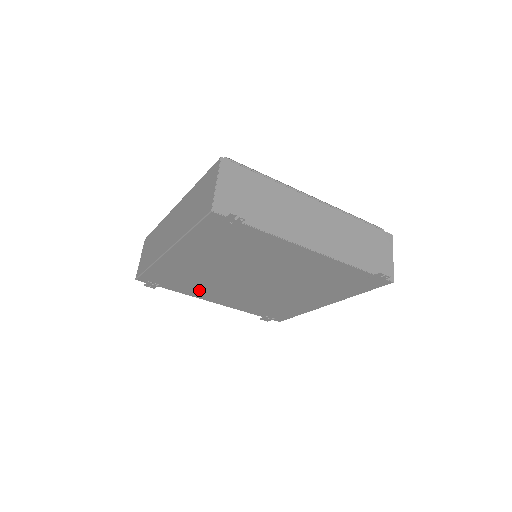
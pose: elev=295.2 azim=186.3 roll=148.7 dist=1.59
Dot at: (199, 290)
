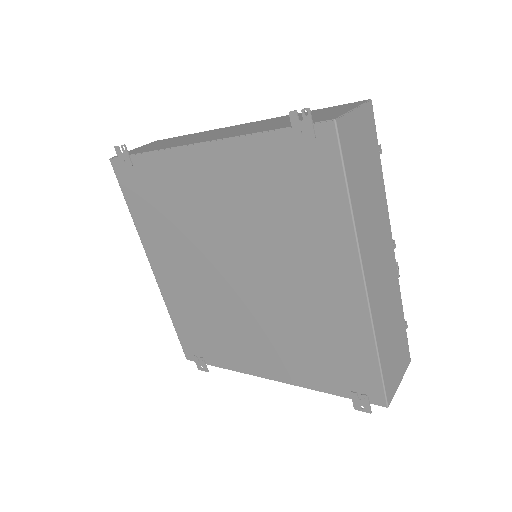
Dot at: (233, 348)
